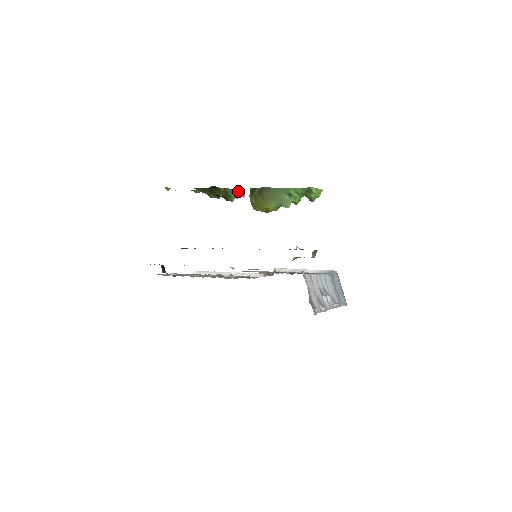
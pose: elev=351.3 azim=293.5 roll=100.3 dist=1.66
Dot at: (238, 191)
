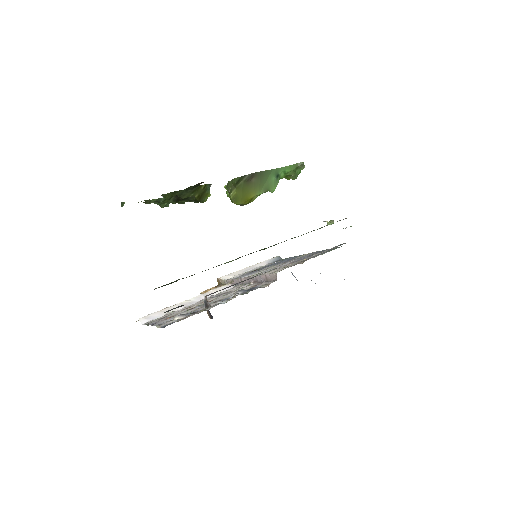
Dot at: occluded
